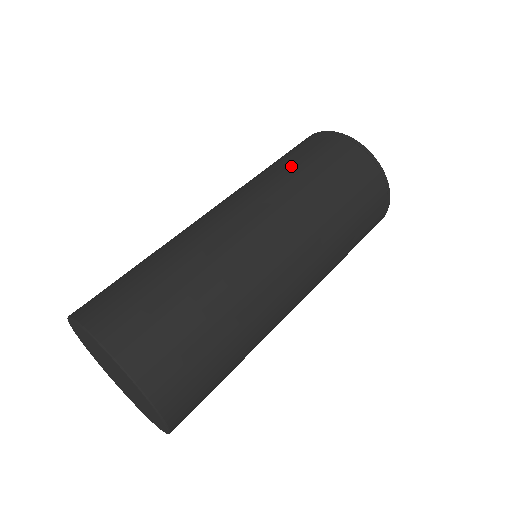
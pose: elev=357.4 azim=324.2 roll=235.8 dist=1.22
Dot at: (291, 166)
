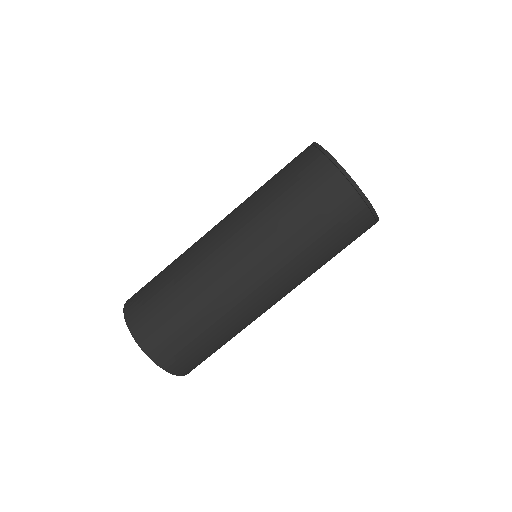
Dot at: (268, 183)
